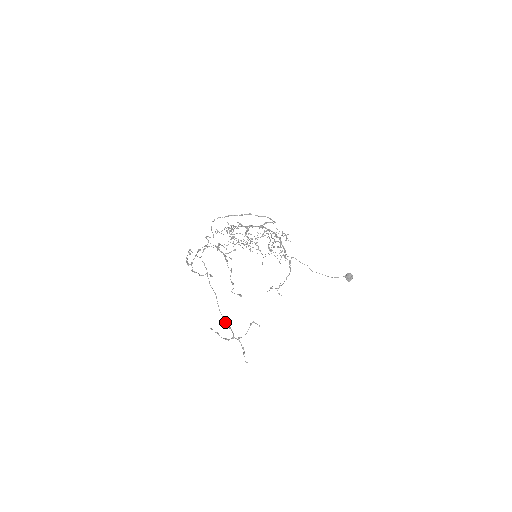
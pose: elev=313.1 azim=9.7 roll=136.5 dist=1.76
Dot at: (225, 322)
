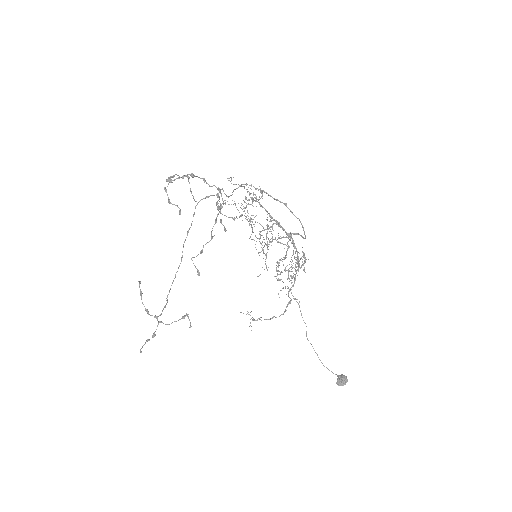
Dot at: (166, 298)
